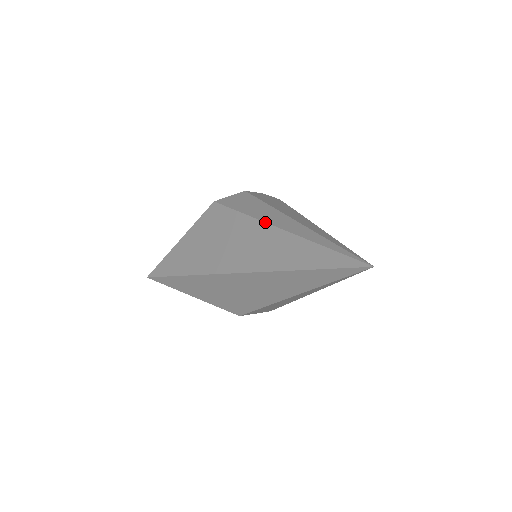
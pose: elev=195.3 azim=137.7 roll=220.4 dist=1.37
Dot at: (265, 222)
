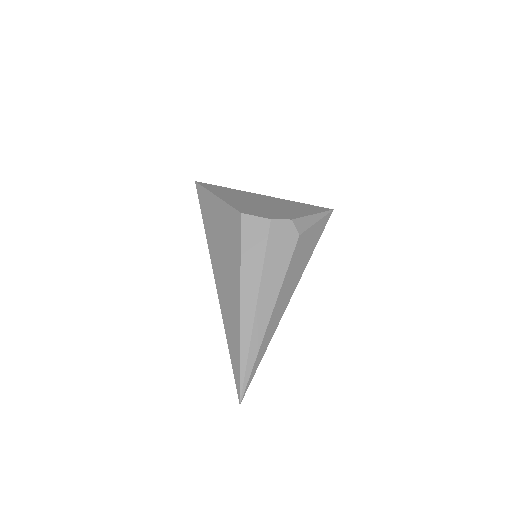
Dot at: (240, 290)
